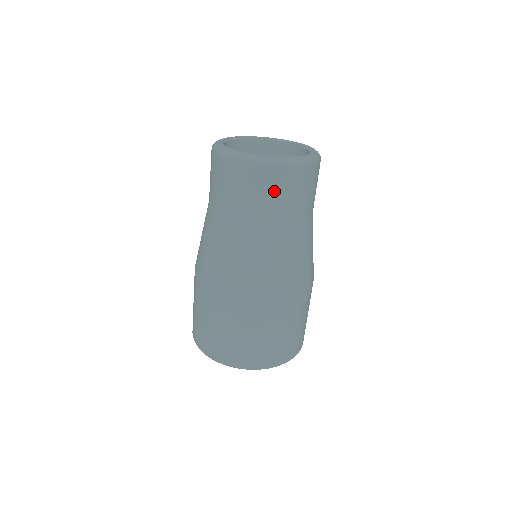
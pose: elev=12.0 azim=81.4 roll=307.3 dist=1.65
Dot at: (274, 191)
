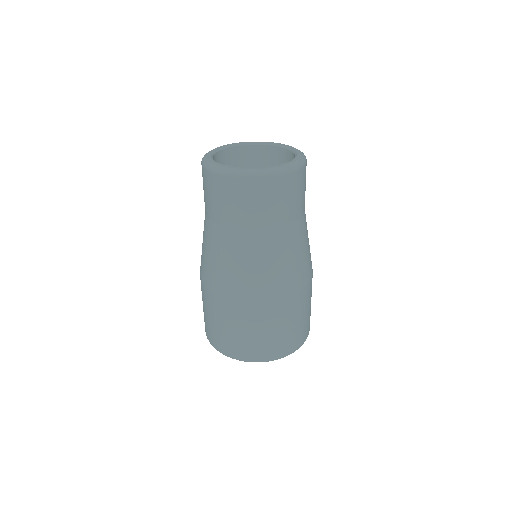
Dot at: (302, 189)
